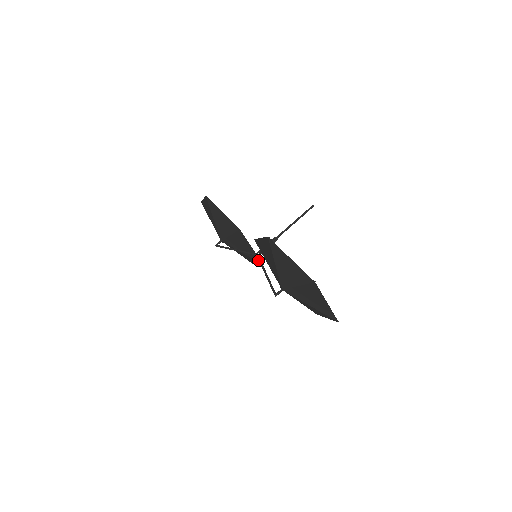
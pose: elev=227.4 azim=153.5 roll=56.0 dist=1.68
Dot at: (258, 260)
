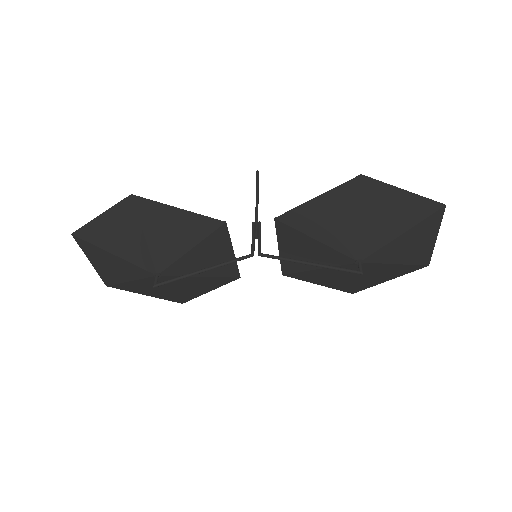
Dot at: (232, 273)
